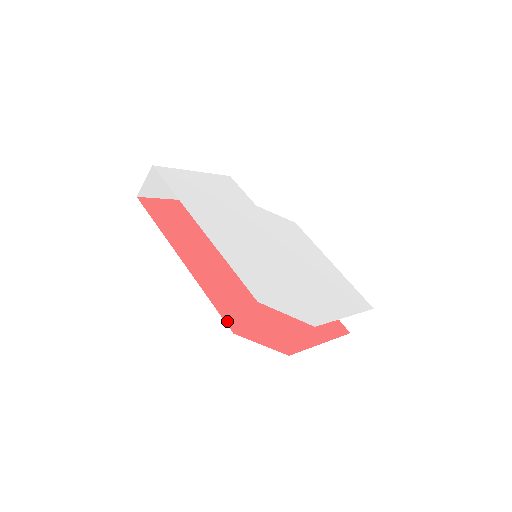
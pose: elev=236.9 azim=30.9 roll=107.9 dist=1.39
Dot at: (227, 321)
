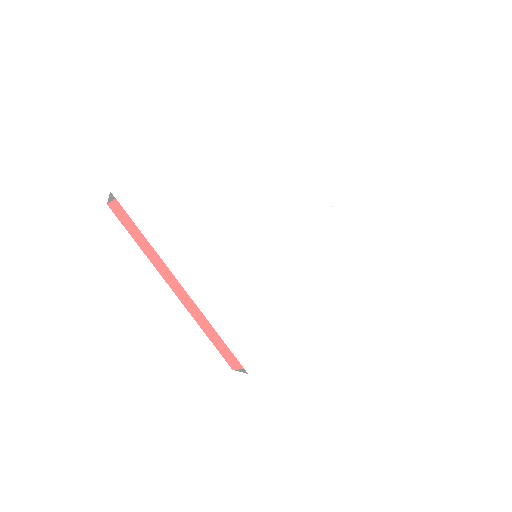
Dot at: (226, 356)
